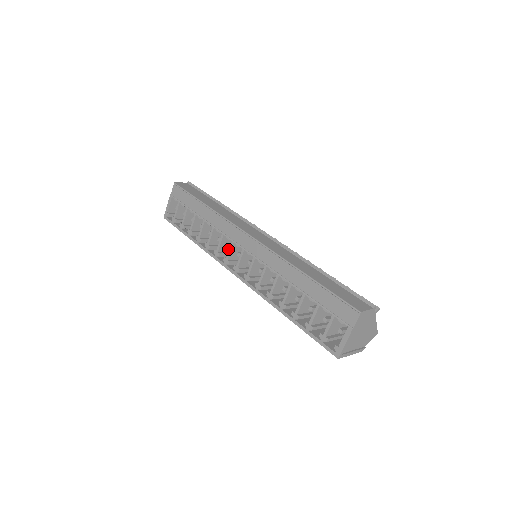
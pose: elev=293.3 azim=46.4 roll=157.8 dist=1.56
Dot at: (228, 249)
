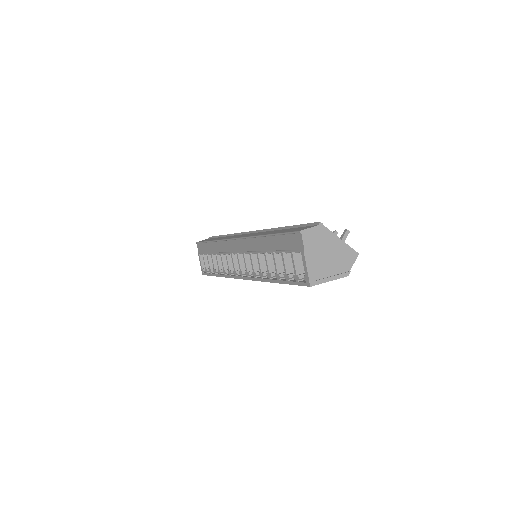
Dot at: occluded
